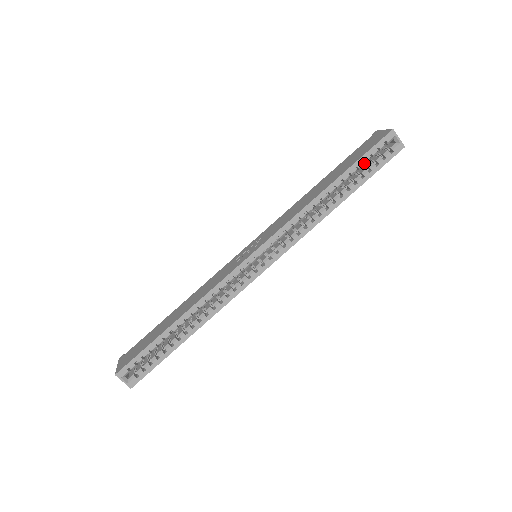
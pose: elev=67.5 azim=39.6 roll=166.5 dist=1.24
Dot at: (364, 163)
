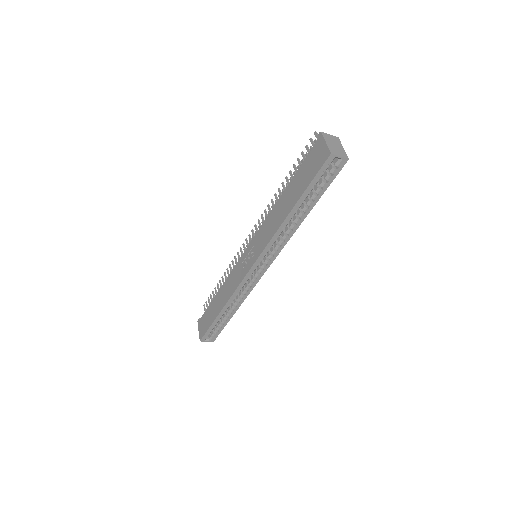
Dot at: occluded
